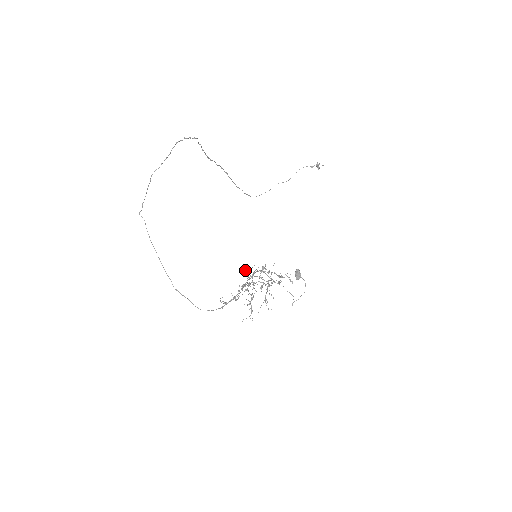
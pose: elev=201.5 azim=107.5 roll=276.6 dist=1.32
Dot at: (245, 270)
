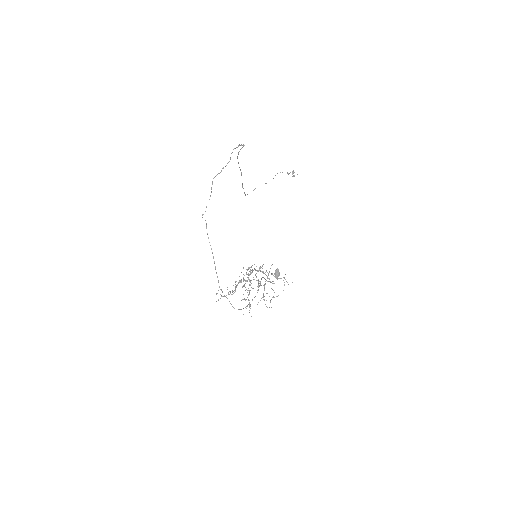
Dot at: (243, 267)
